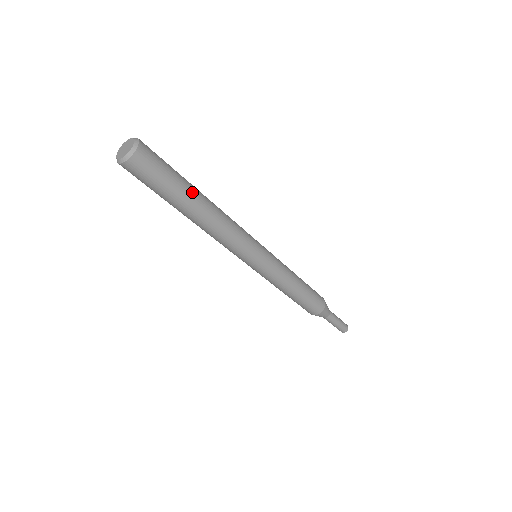
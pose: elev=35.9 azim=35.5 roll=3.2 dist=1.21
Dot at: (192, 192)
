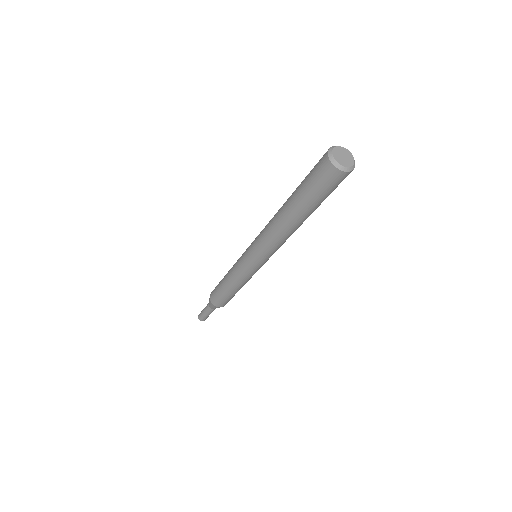
Dot at: occluded
